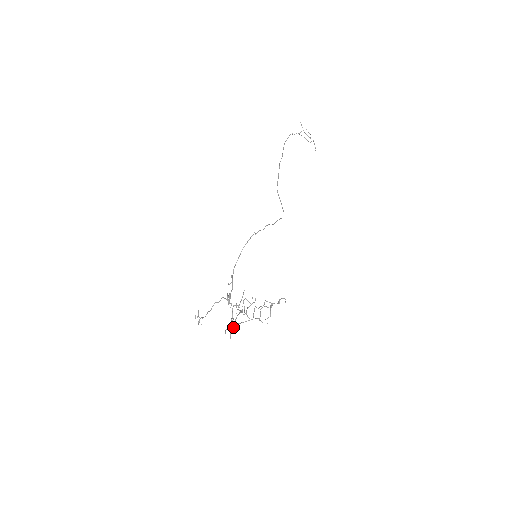
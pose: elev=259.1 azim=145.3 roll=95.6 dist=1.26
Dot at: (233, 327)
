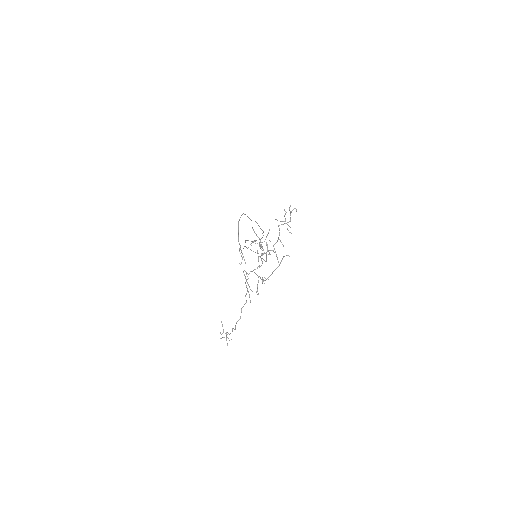
Dot at: occluded
